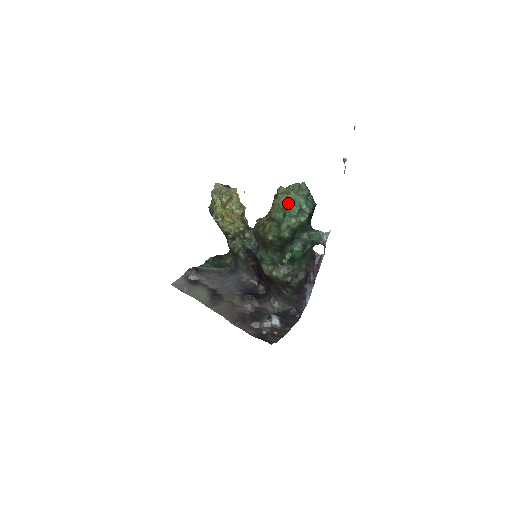
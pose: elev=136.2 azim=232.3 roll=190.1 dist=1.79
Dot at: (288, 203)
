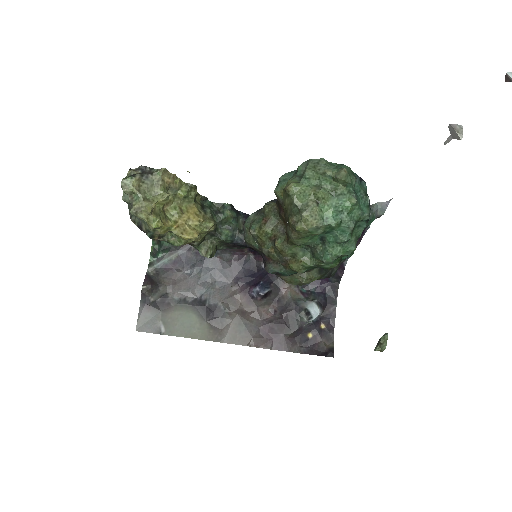
Dot at: (329, 226)
